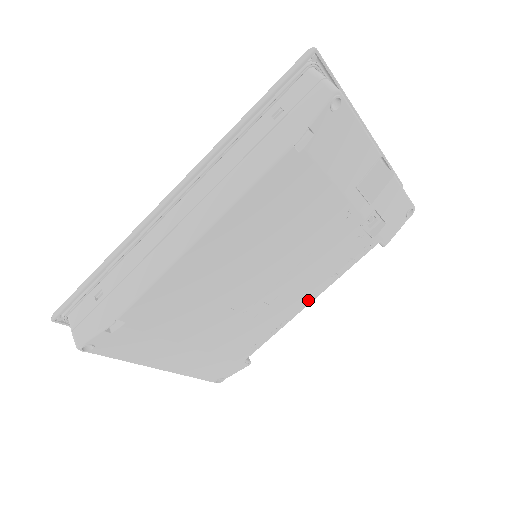
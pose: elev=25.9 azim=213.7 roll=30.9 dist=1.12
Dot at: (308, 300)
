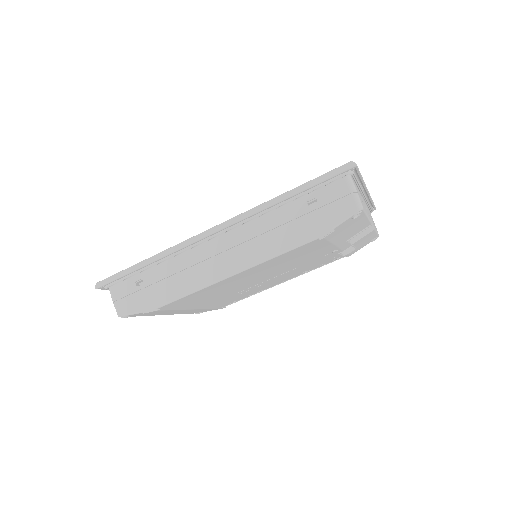
Dot at: (282, 282)
